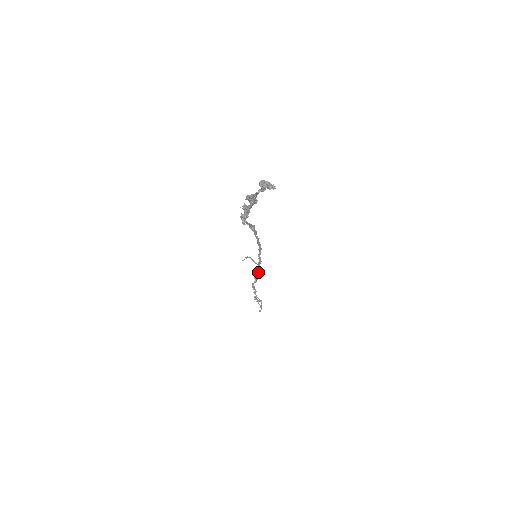
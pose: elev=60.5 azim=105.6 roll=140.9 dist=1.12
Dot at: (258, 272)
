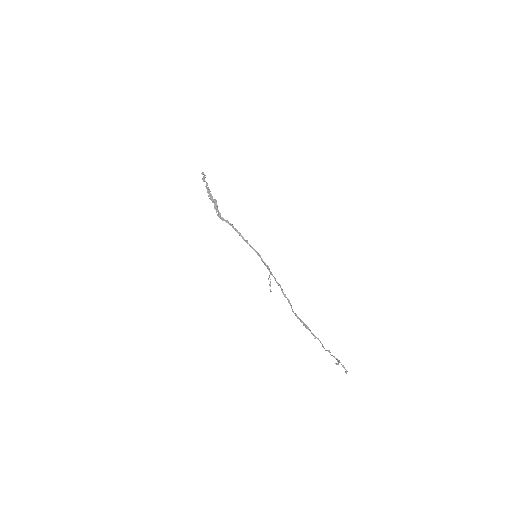
Dot at: (277, 282)
